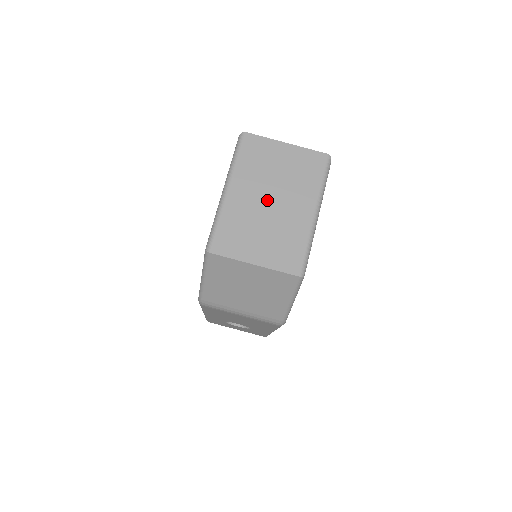
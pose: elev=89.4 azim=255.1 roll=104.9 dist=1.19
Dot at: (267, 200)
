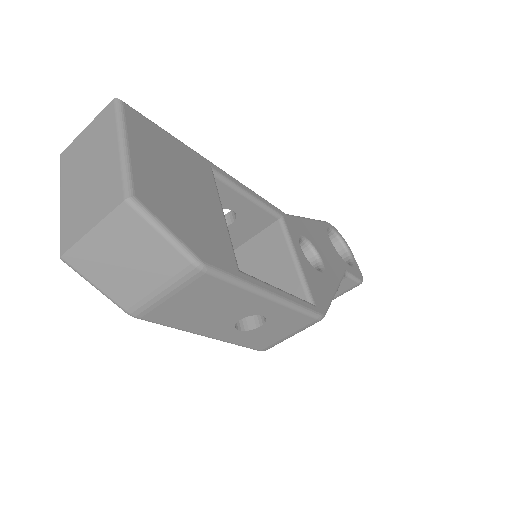
Dot at: (85, 177)
